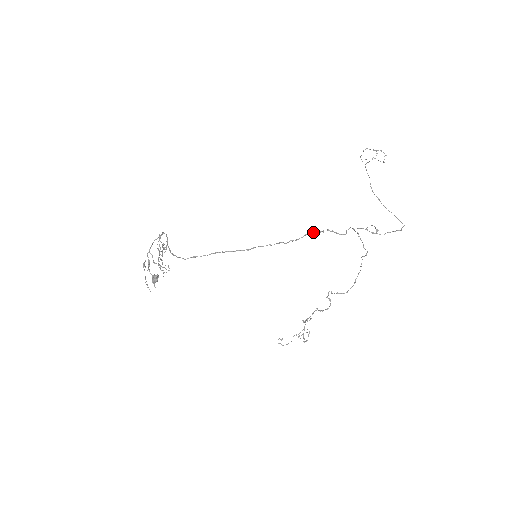
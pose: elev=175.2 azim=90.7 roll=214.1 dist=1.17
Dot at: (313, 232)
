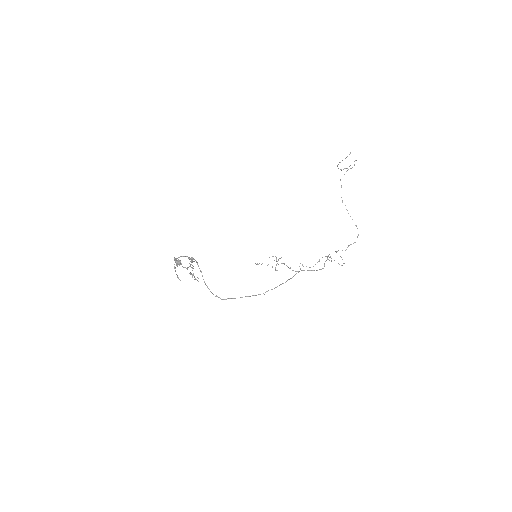
Dot at: (304, 270)
